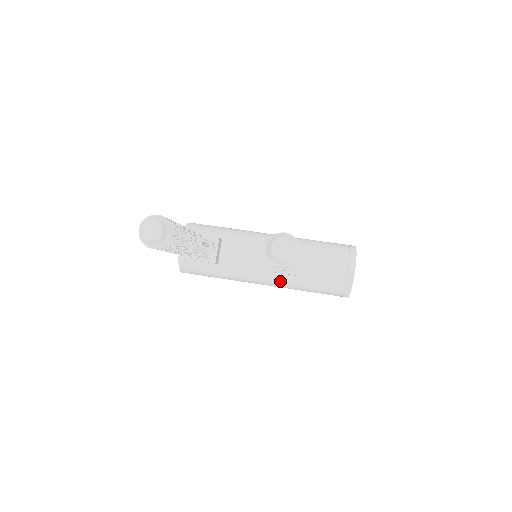
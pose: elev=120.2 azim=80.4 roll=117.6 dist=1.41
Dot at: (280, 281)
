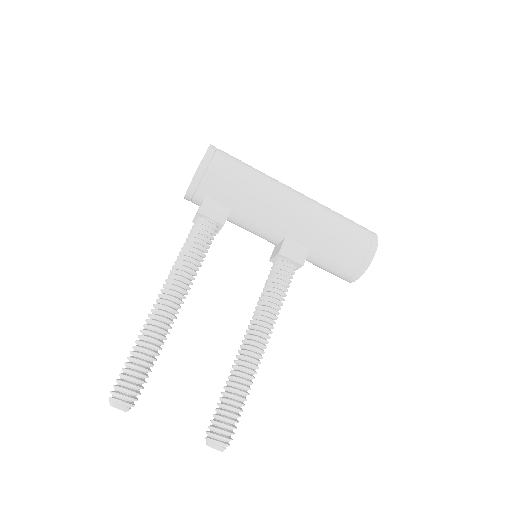
Dot at: occluded
